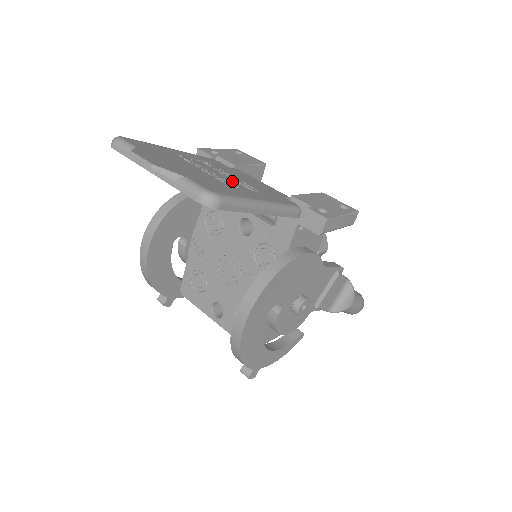
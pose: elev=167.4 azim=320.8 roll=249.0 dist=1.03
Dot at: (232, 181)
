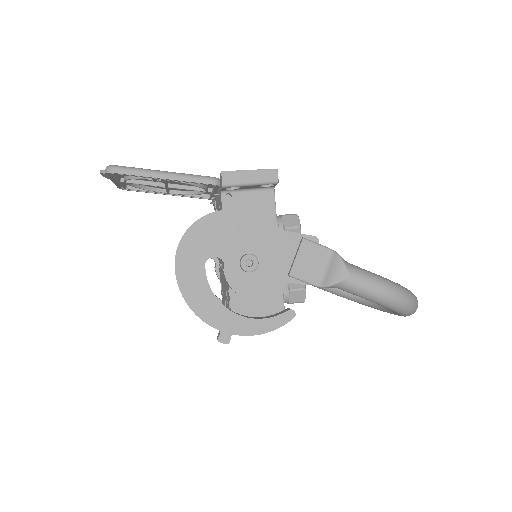
Dot at: occluded
